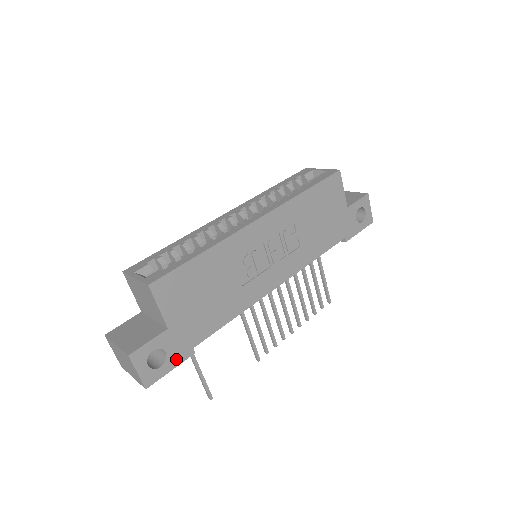
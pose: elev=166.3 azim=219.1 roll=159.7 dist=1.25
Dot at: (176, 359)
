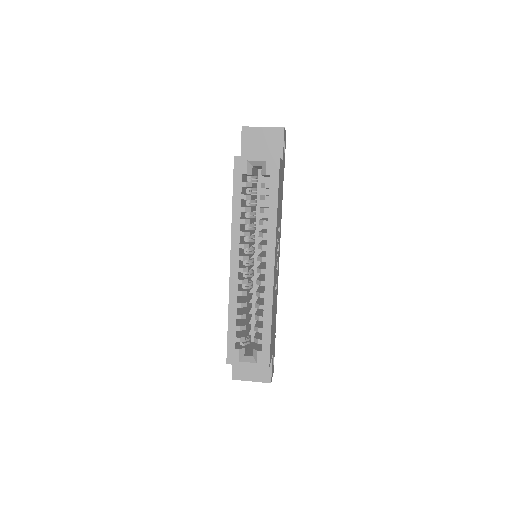
Dot at: (274, 350)
